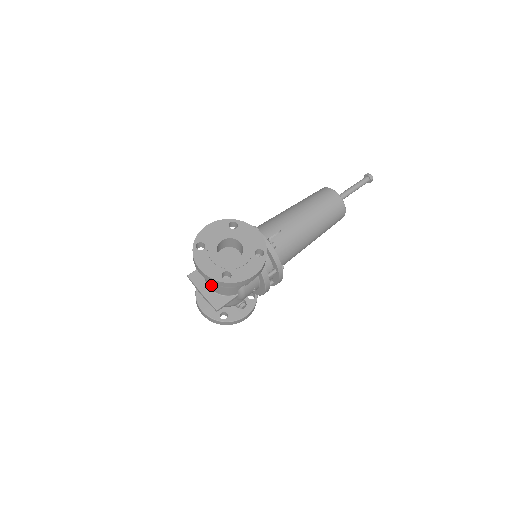
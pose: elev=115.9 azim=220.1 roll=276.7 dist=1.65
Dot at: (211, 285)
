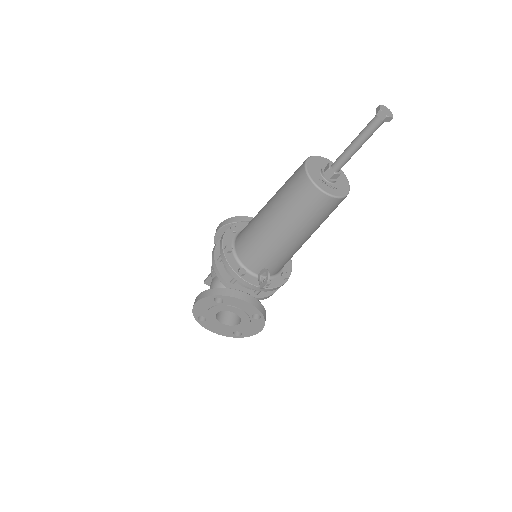
Dot at: occluded
